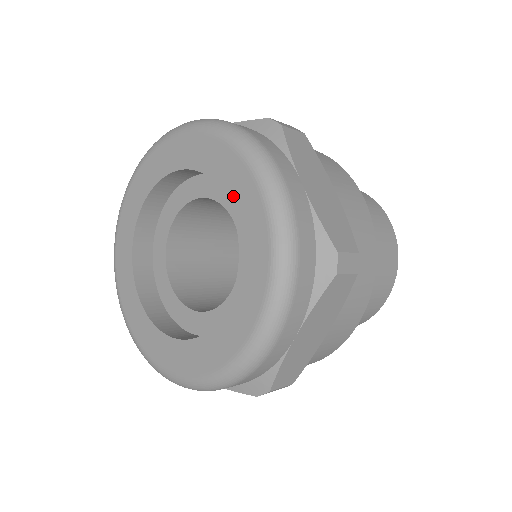
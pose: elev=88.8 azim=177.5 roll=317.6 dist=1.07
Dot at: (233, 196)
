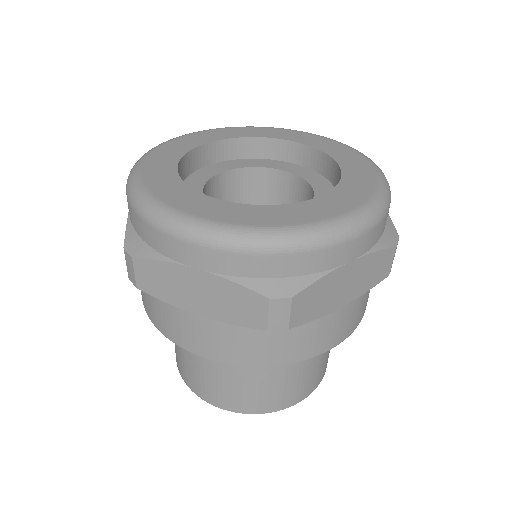
Dot at: (281, 136)
